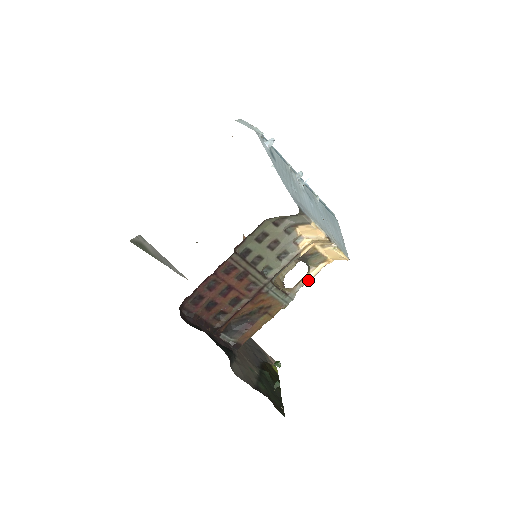
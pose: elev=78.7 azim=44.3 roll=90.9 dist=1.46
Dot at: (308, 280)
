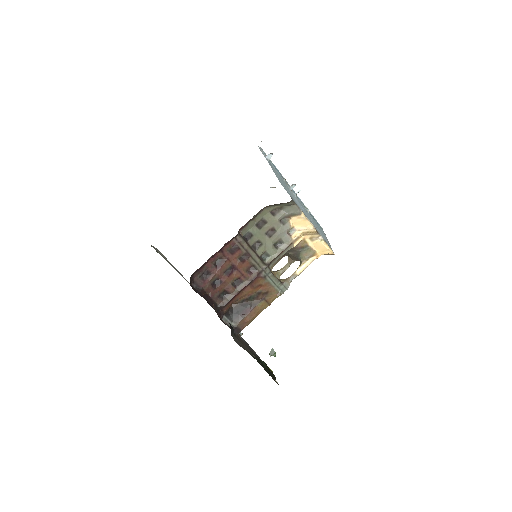
Dot at: (300, 271)
